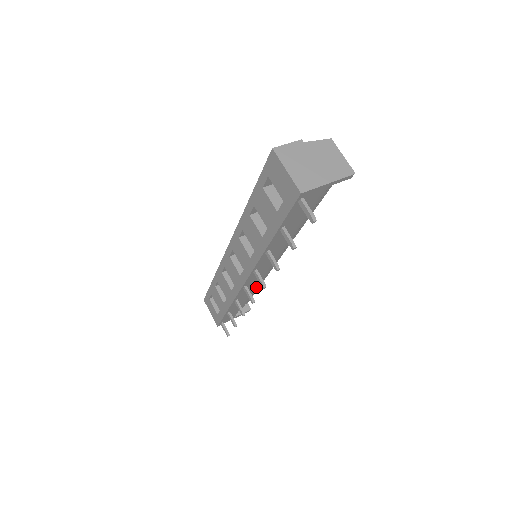
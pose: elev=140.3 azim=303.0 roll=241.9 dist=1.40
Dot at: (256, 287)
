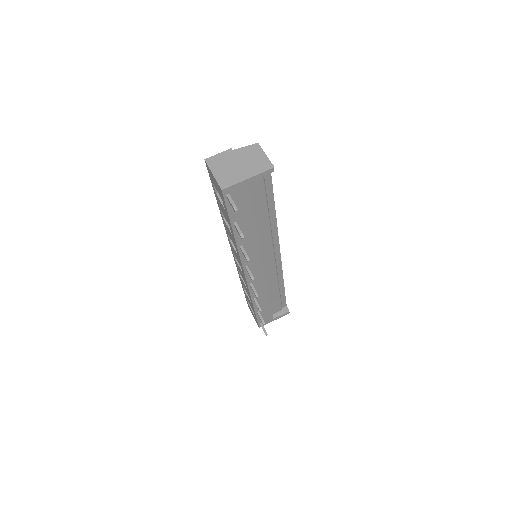
Dot at: (277, 287)
